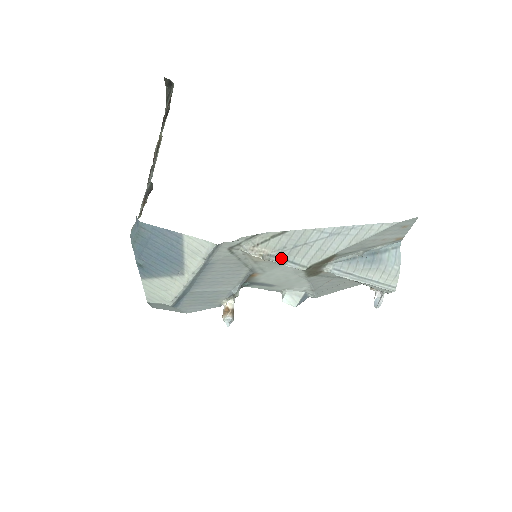
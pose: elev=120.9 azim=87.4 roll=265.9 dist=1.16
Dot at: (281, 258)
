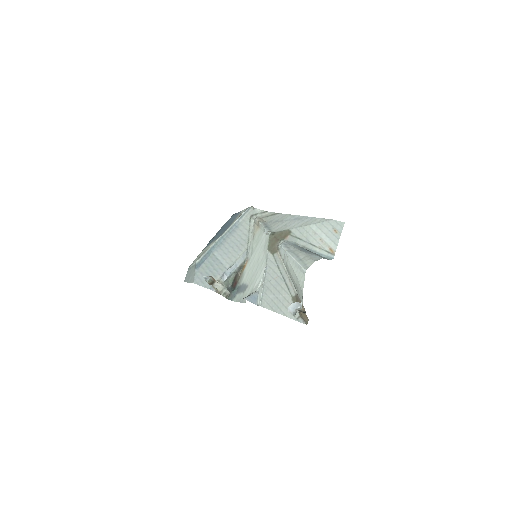
Dot at: (266, 225)
